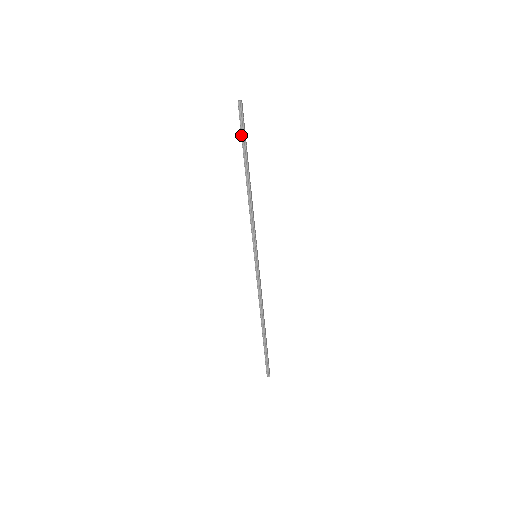
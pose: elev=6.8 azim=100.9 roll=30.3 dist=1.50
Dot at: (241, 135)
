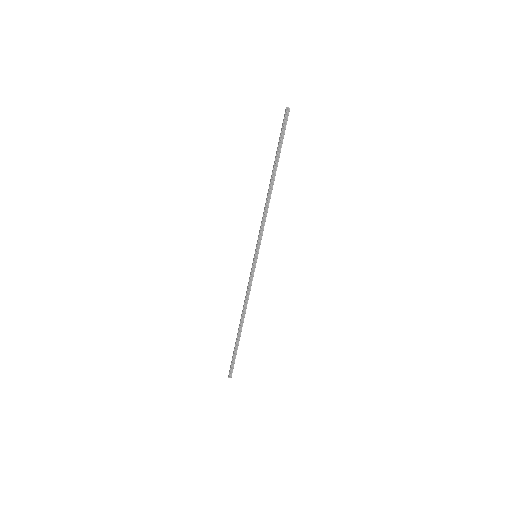
Dot at: (280, 139)
